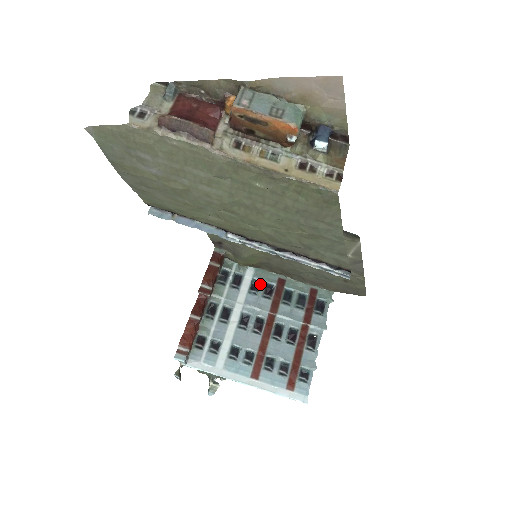
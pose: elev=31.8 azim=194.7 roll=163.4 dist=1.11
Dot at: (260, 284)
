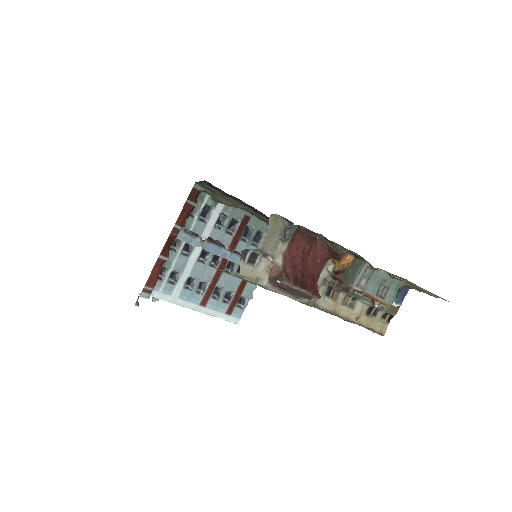
Dot at: (226, 219)
